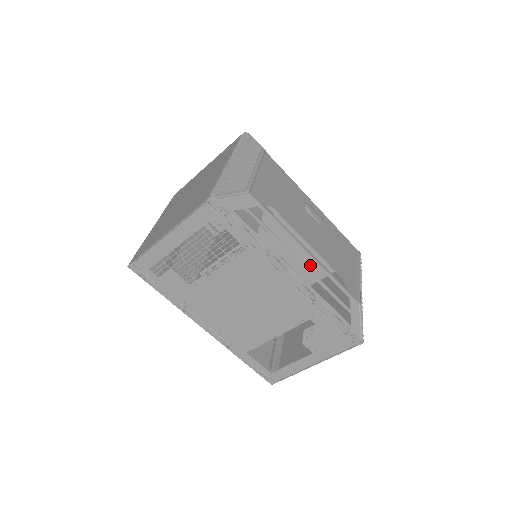
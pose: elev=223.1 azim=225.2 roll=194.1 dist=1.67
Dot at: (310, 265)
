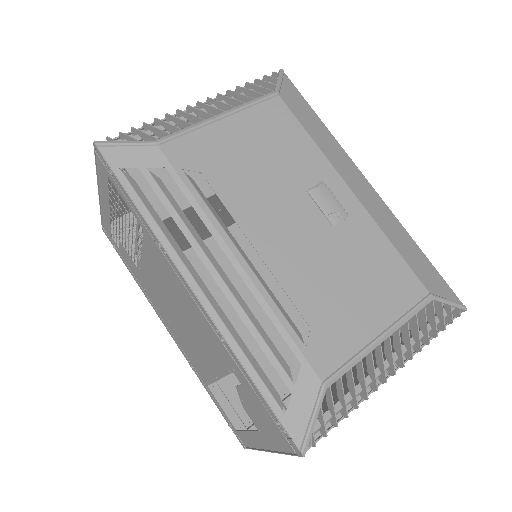
Dot at: occluded
